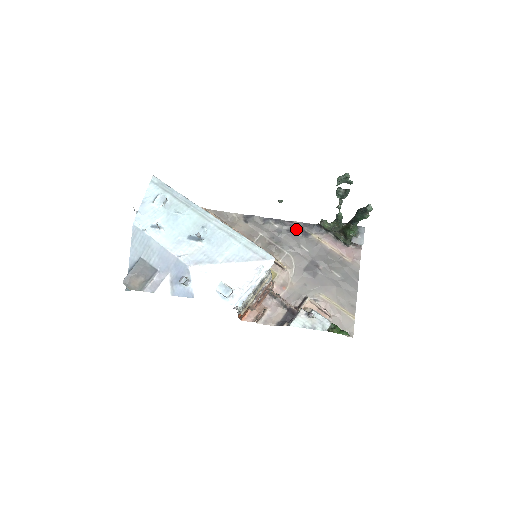
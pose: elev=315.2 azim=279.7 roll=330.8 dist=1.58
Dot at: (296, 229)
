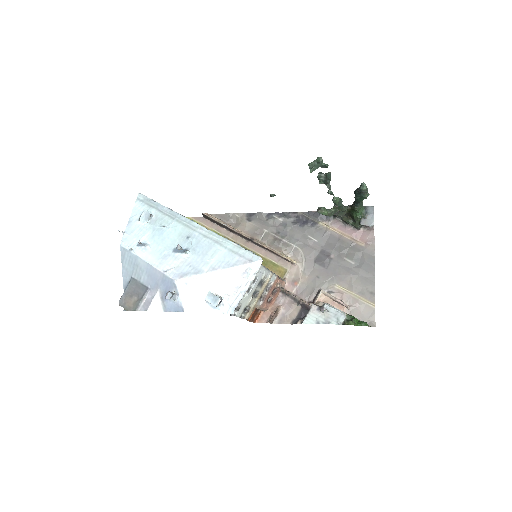
Dot at: (301, 220)
